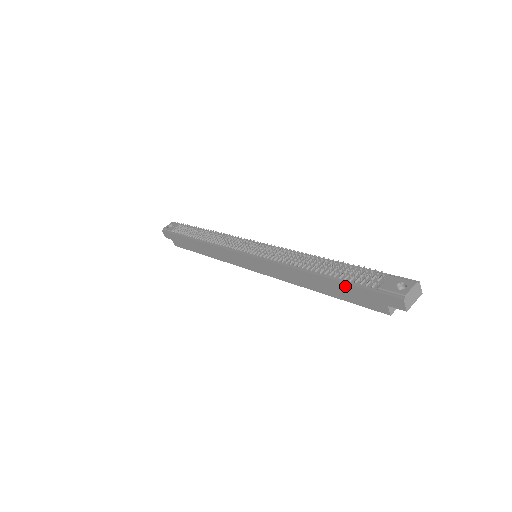
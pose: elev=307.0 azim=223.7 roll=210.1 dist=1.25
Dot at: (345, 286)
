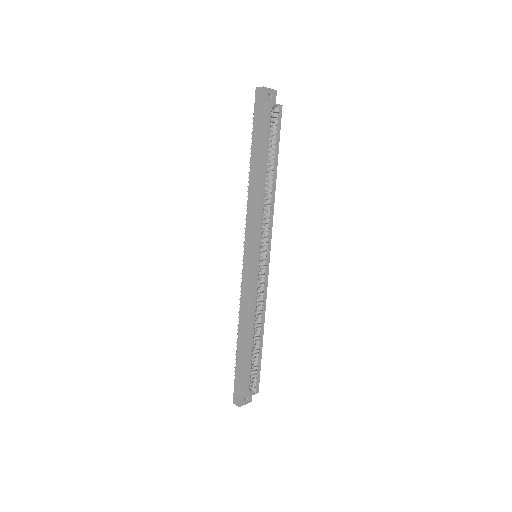
Dot at: (254, 139)
